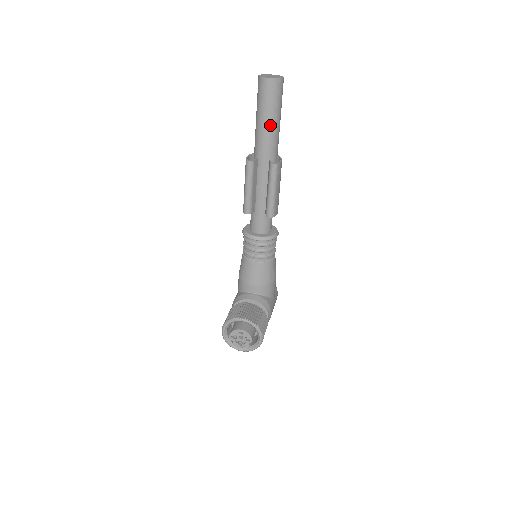
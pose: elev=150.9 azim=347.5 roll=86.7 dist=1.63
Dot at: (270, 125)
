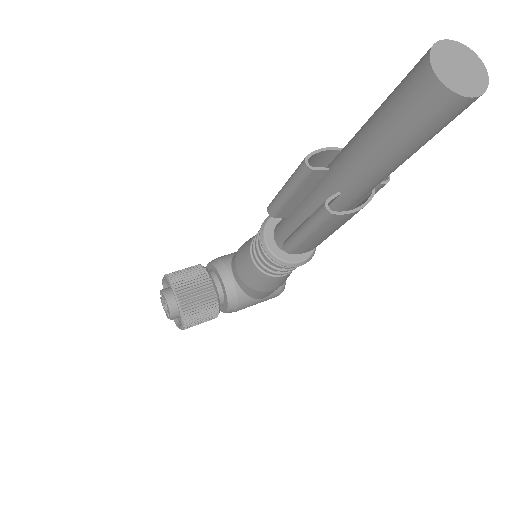
Dot at: (374, 150)
